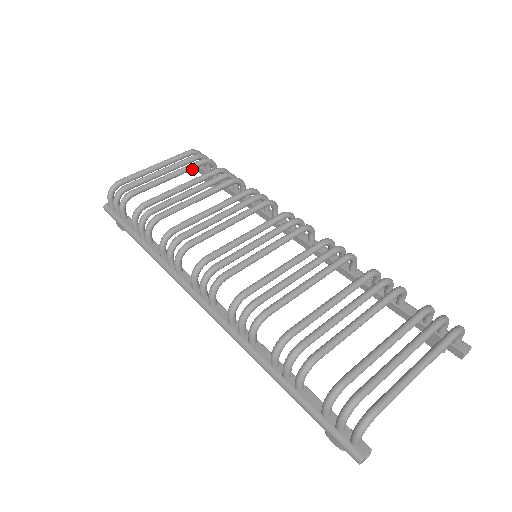
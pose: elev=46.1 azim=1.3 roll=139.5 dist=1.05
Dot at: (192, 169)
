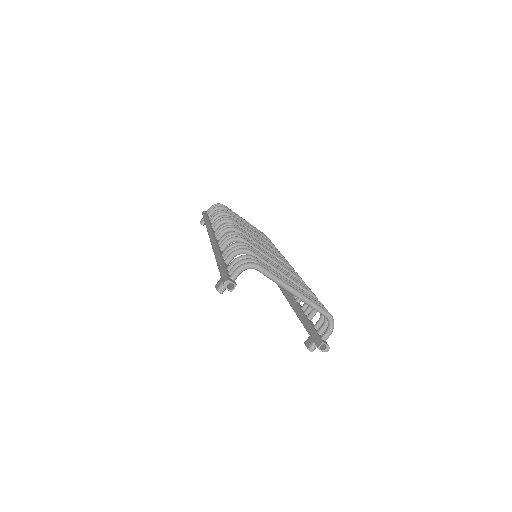
Dot at: occluded
